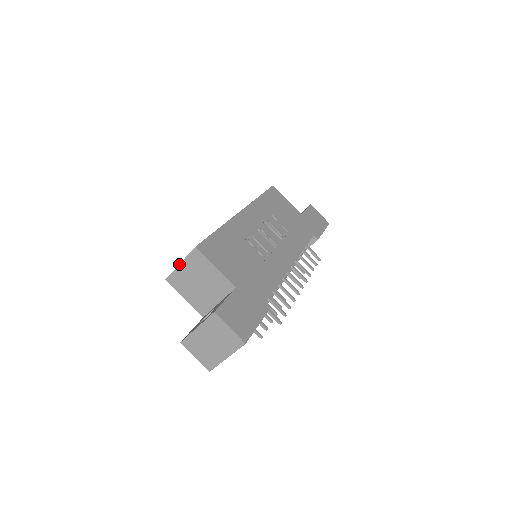
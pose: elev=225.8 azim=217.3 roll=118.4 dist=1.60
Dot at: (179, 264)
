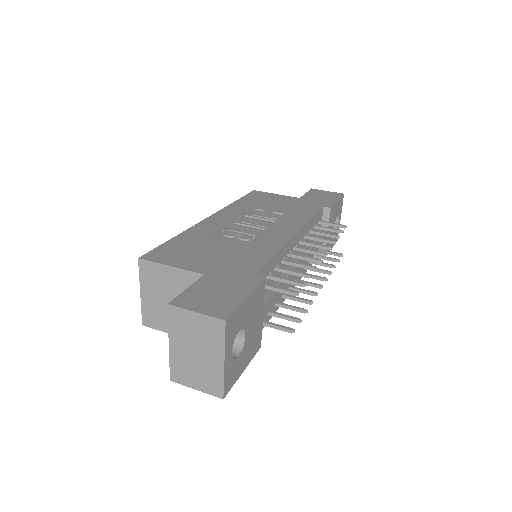
Dot at: (140, 294)
